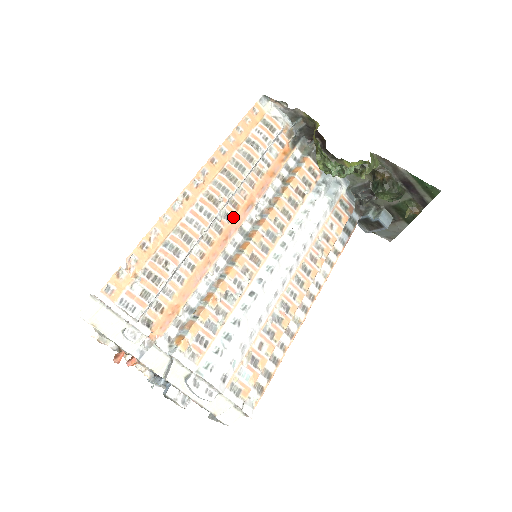
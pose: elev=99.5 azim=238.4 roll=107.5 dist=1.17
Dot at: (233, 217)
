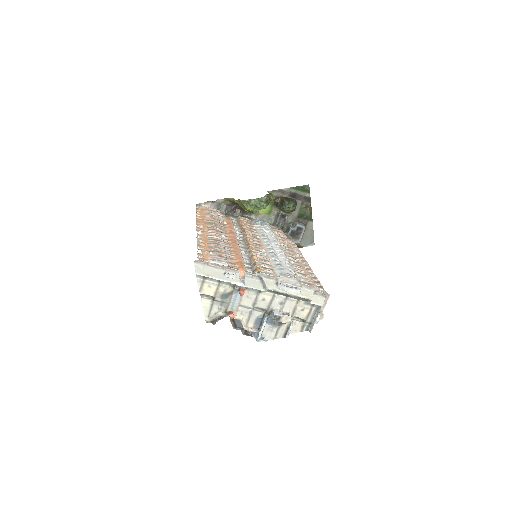
Dot at: (229, 236)
